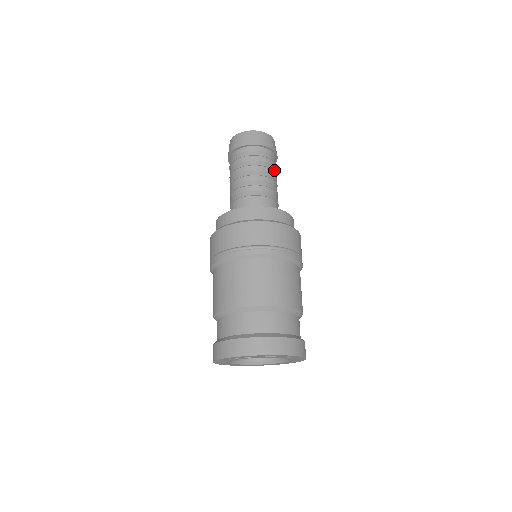
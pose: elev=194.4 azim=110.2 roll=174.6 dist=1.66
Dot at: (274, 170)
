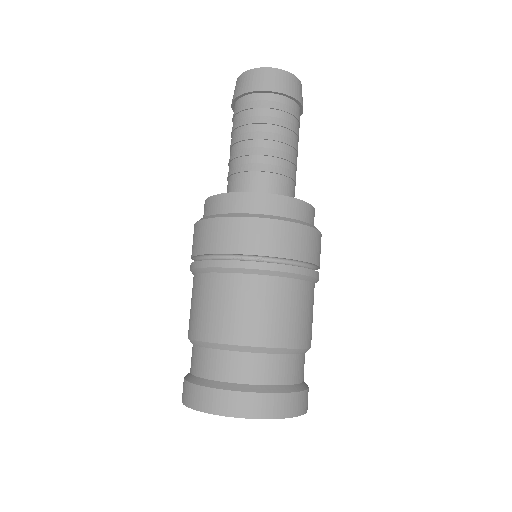
Dot at: (298, 139)
